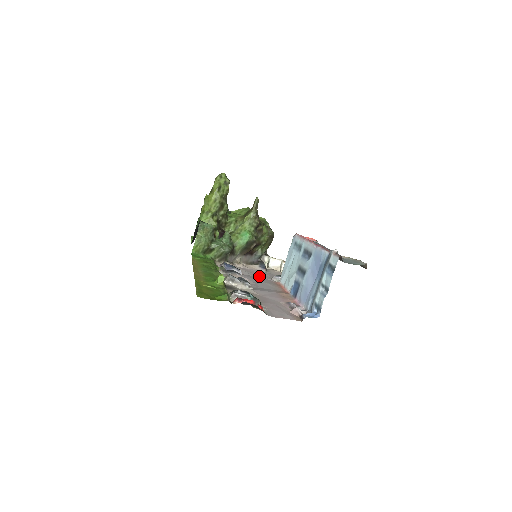
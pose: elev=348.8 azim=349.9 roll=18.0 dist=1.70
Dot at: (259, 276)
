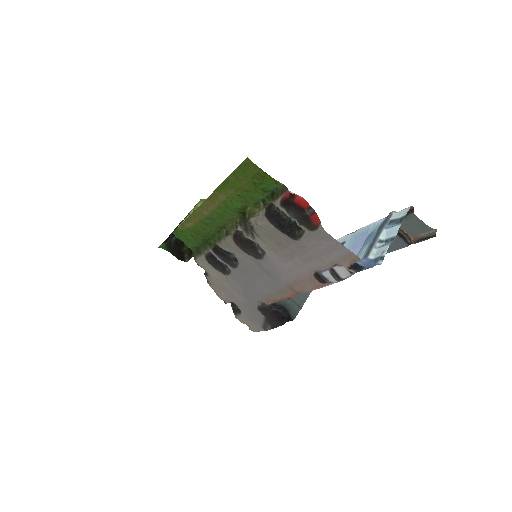
Dot at: (244, 293)
